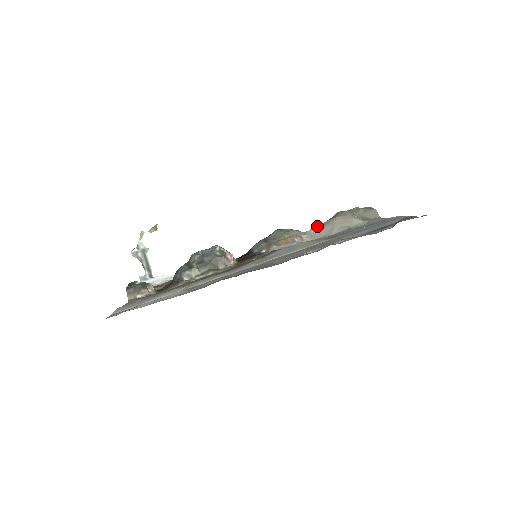
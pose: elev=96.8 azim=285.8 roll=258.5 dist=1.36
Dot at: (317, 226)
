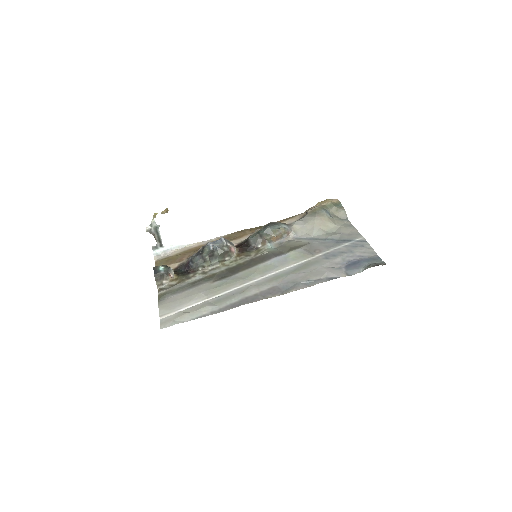
Dot at: (300, 221)
